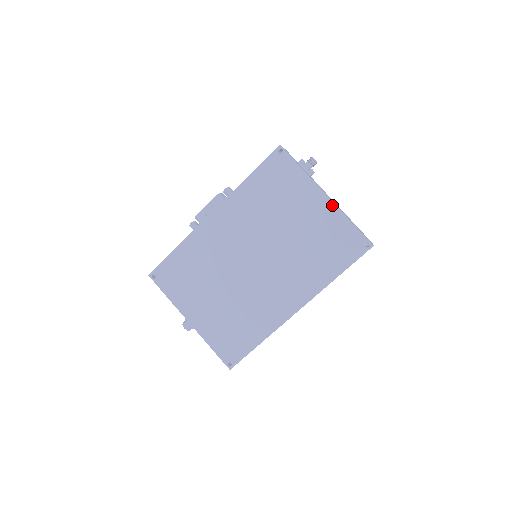
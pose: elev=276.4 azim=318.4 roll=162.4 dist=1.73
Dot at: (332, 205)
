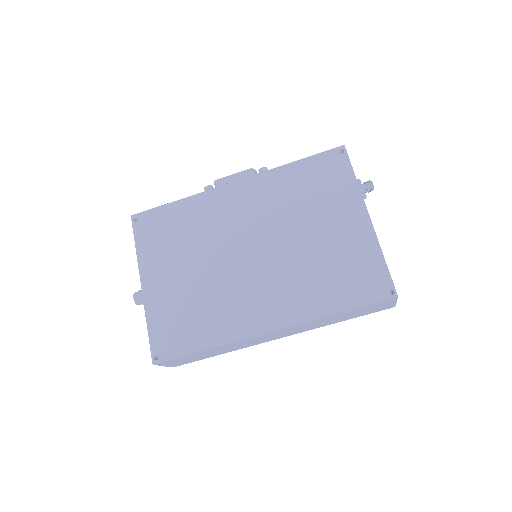
Dot at: (371, 230)
